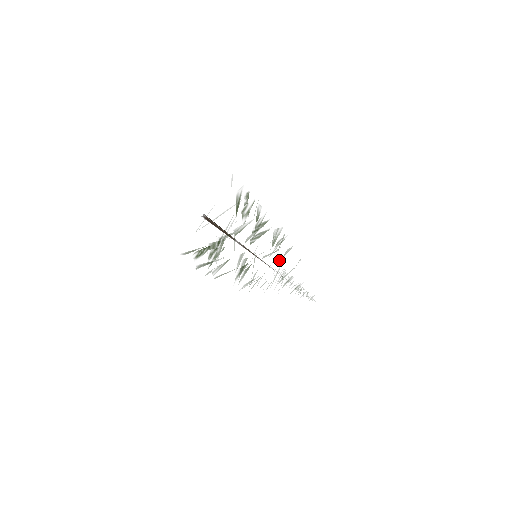
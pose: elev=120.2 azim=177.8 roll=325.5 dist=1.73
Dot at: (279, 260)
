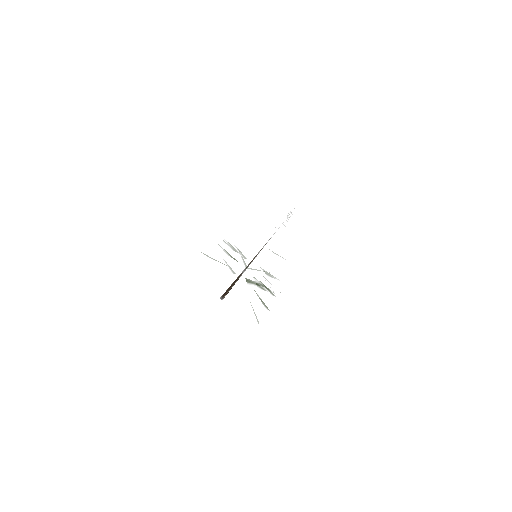
Dot at: occluded
